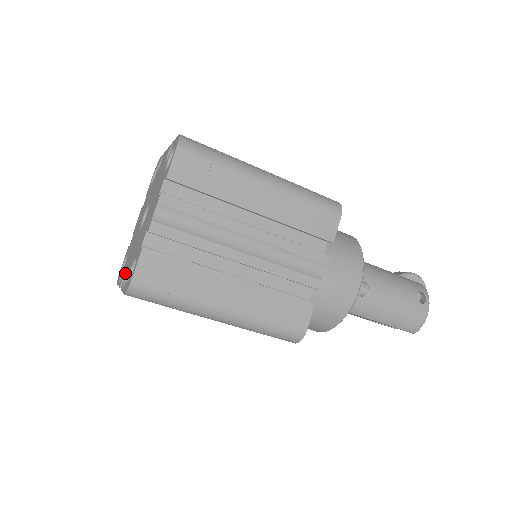
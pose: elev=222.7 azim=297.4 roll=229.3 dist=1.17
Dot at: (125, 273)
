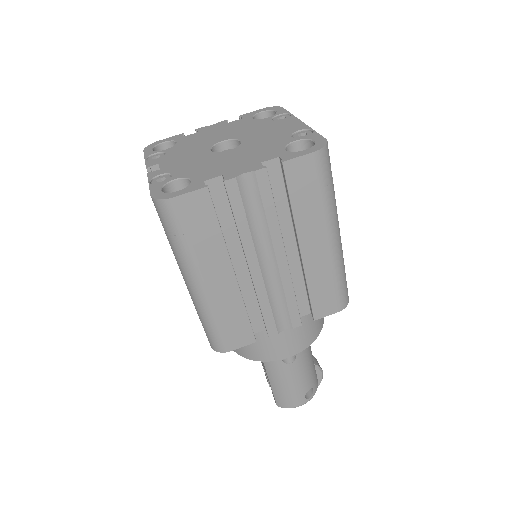
Dot at: (164, 166)
